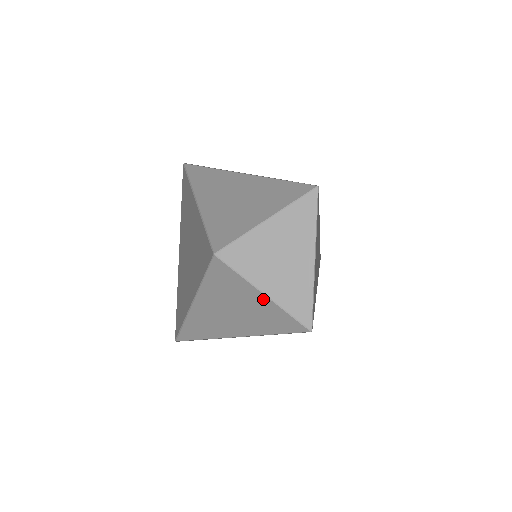
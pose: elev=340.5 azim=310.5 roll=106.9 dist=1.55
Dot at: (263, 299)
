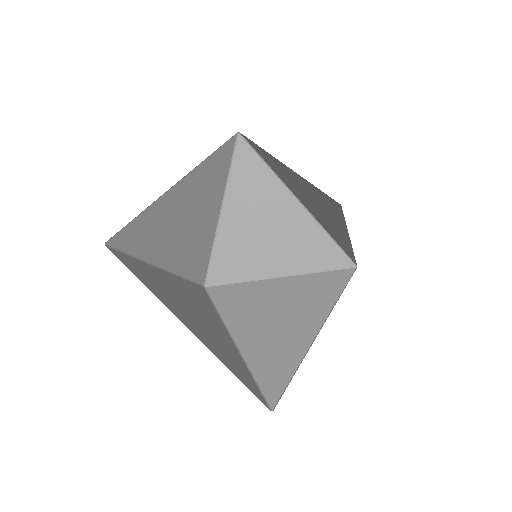
Dot at: (231, 343)
